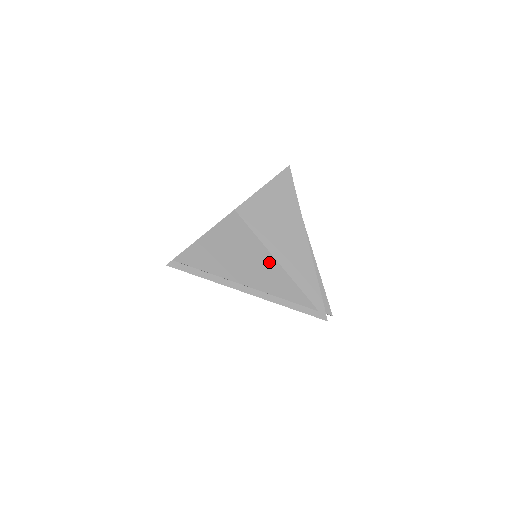
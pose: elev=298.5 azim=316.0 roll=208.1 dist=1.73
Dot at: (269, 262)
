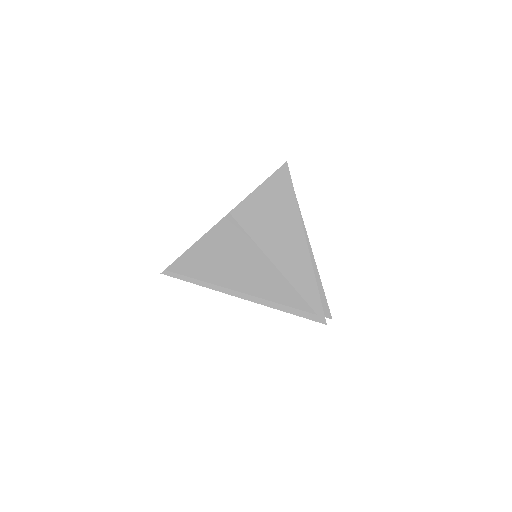
Dot at: (265, 266)
